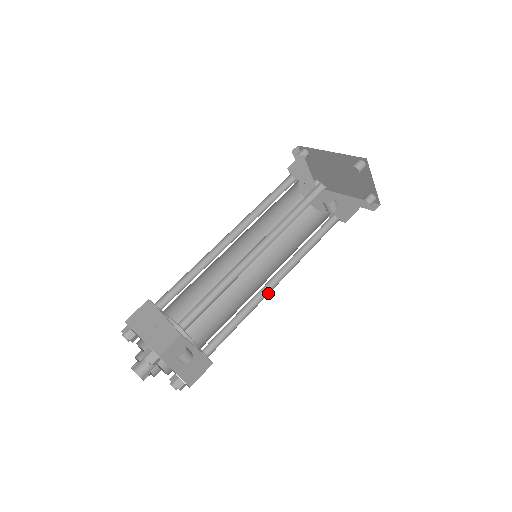
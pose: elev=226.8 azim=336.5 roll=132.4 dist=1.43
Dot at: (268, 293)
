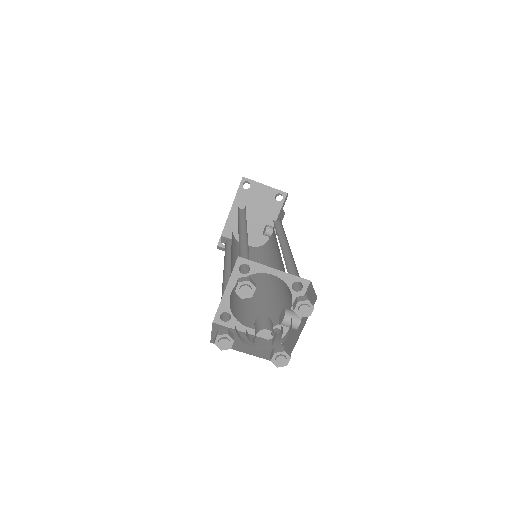
Dot at: (290, 250)
